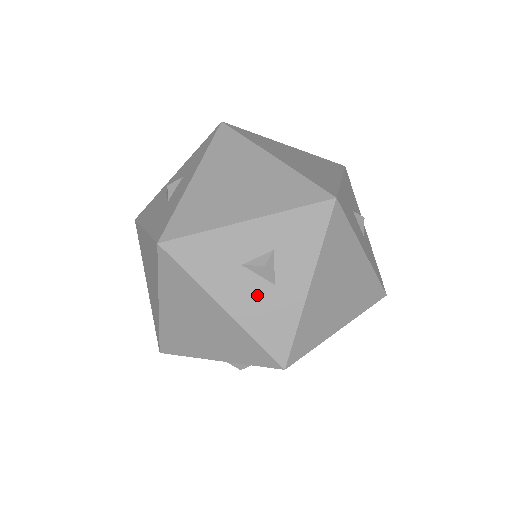
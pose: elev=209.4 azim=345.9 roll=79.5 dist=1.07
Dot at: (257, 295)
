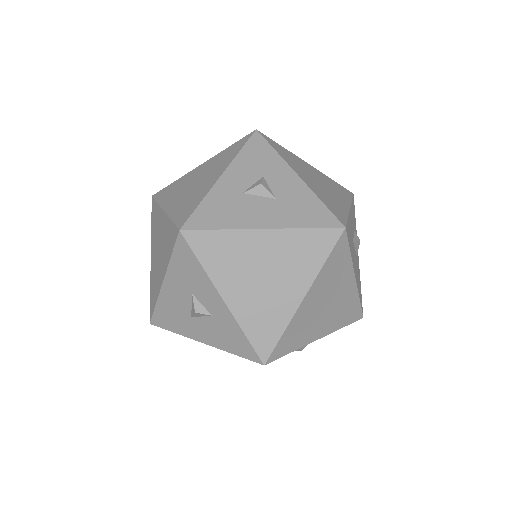
Dot at: (356, 265)
